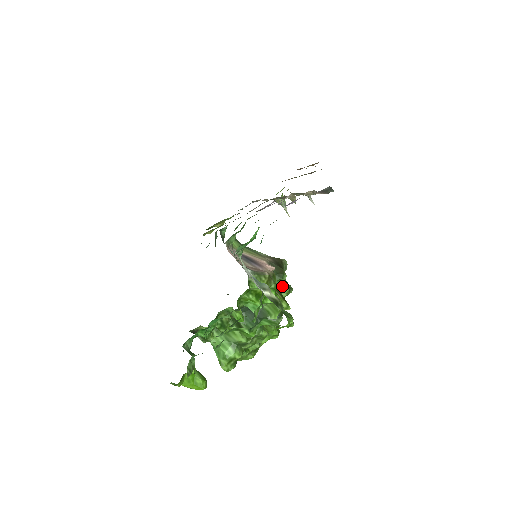
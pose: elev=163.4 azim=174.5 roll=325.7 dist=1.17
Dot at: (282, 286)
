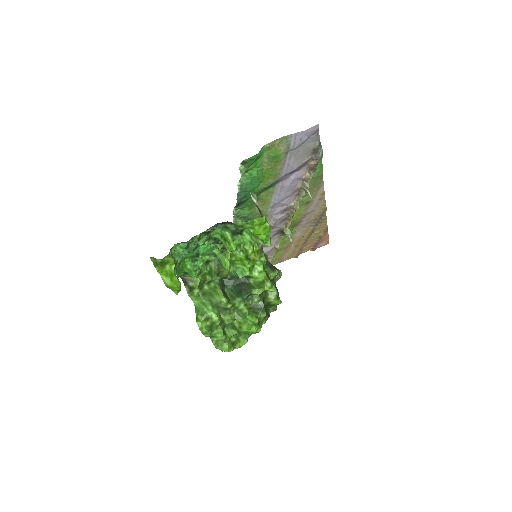
Dot at: occluded
